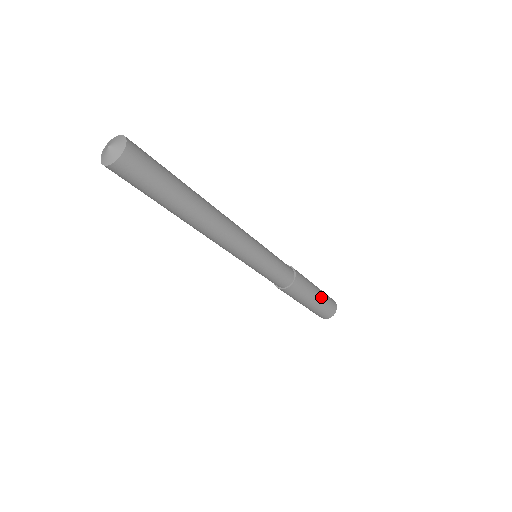
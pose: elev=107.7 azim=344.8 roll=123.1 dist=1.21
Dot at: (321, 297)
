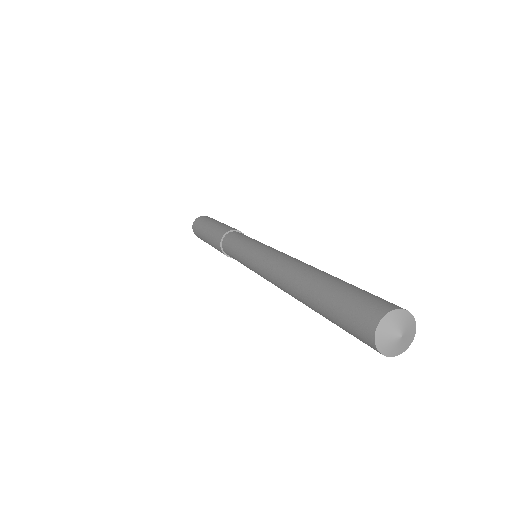
Dot at: occluded
